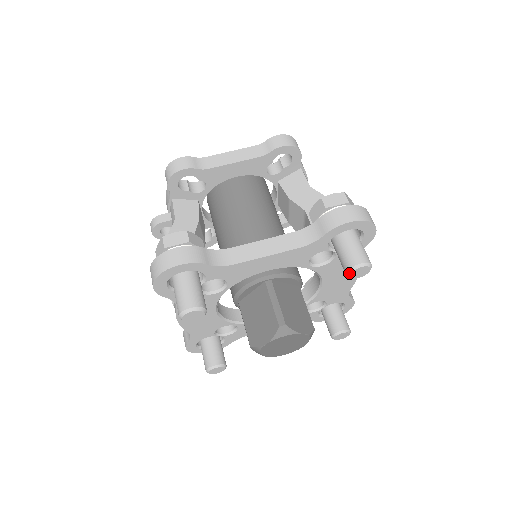
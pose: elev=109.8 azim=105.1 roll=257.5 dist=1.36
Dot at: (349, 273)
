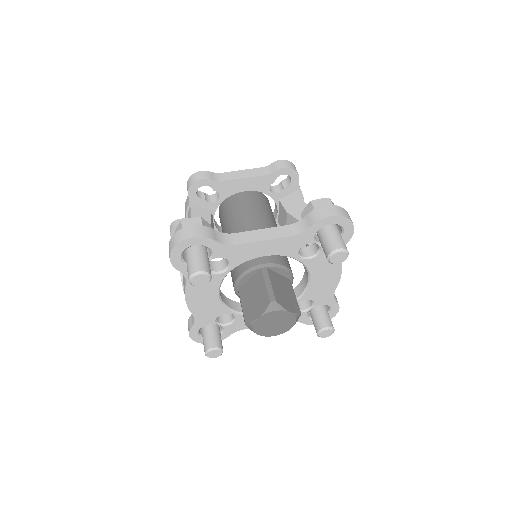
Dot at: (329, 257)
